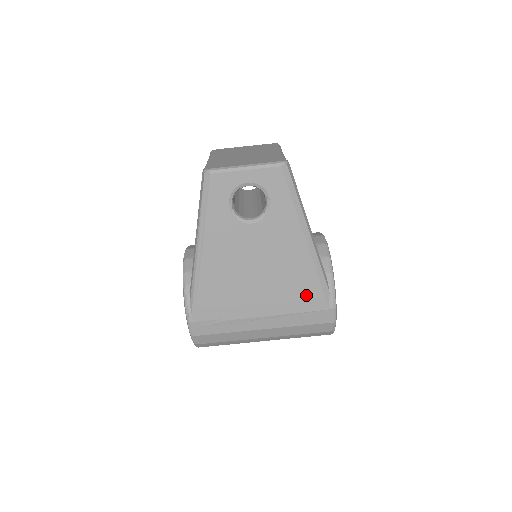
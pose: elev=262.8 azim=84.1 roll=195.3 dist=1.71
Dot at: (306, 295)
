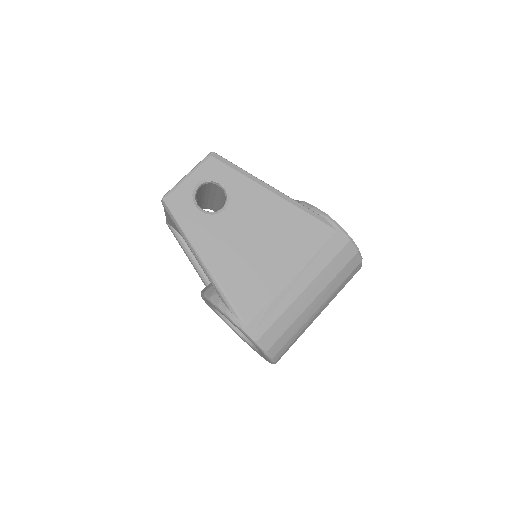
Dot at: (310, 233)
